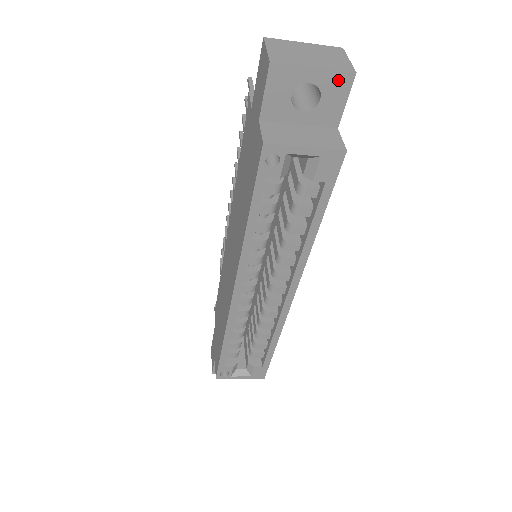
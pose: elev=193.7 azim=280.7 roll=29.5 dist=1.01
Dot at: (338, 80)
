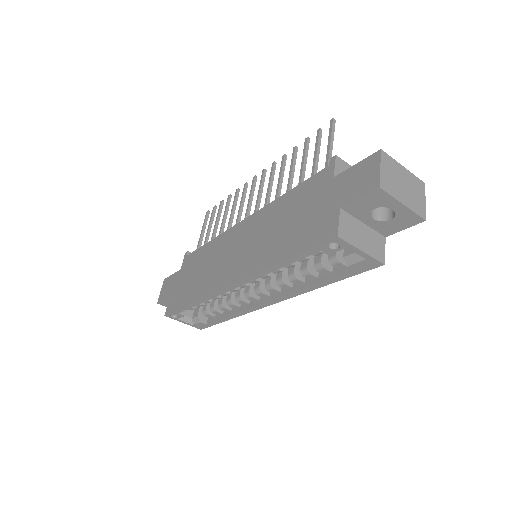
Dot at: (411, 218)
